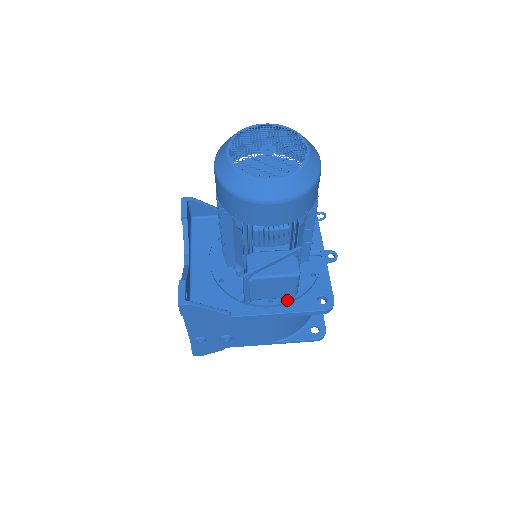
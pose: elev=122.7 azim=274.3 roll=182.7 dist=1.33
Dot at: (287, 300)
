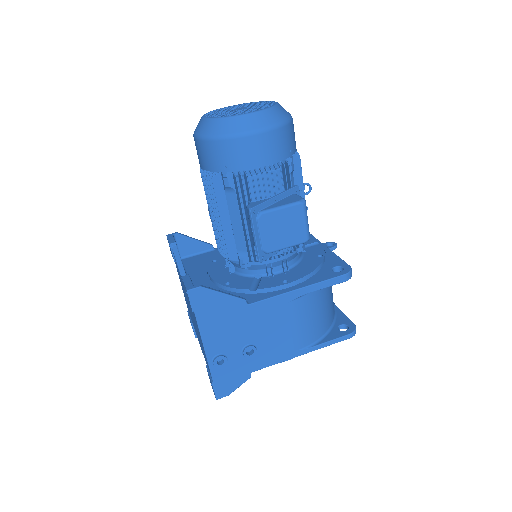
Dot at: (302, 276)
